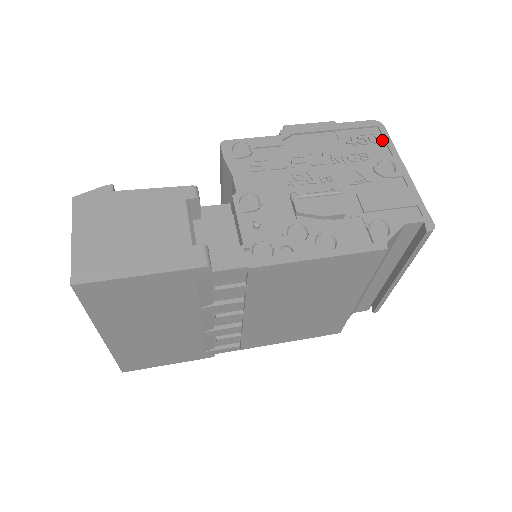
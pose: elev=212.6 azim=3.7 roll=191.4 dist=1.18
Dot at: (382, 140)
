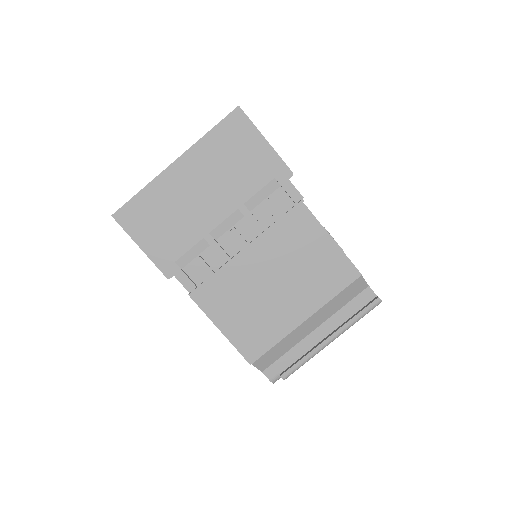
Dot at: occluded
